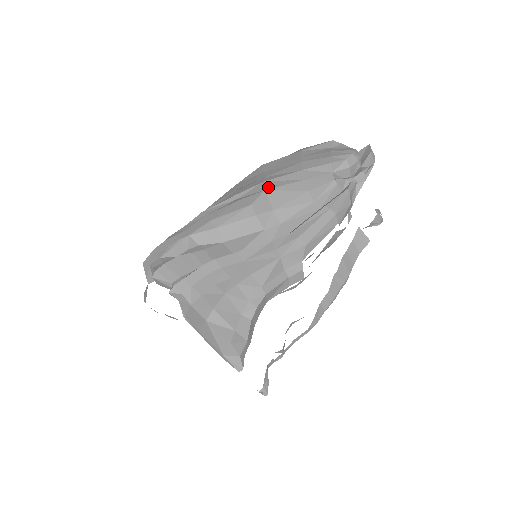
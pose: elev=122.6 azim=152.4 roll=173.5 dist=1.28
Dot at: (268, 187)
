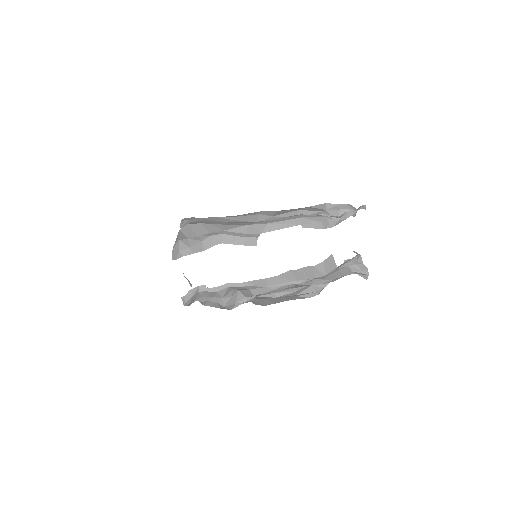
Dot at: occluded
